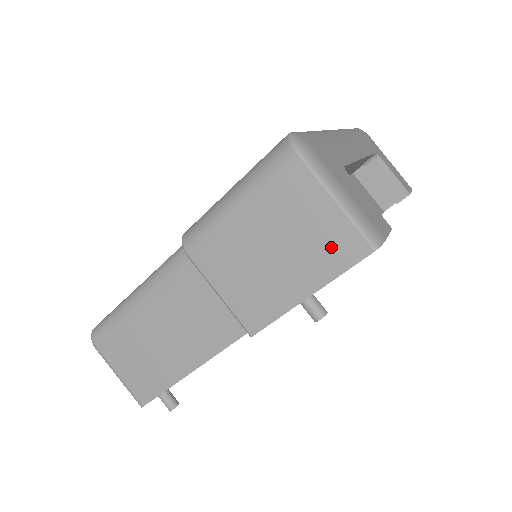
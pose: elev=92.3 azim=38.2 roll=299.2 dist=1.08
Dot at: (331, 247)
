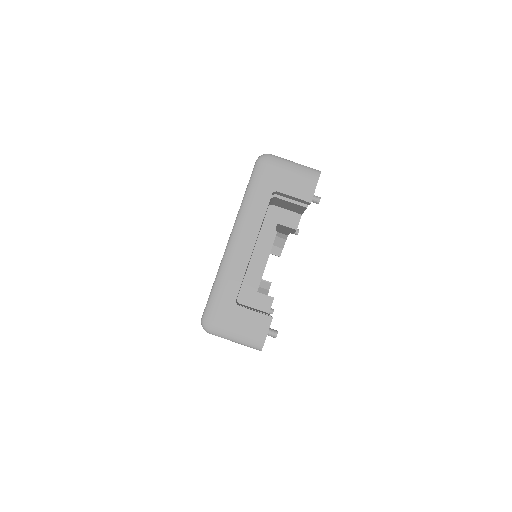
Dot at: occluded
